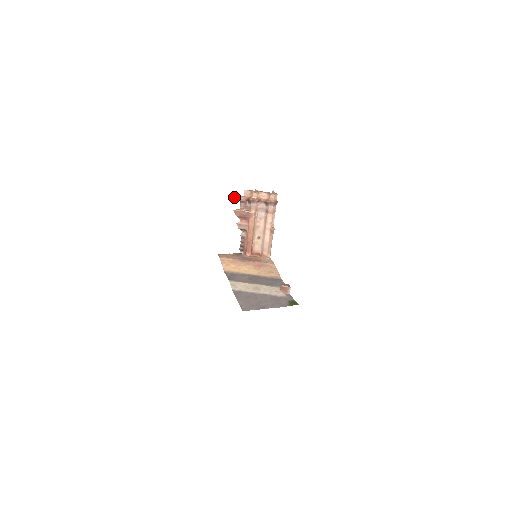
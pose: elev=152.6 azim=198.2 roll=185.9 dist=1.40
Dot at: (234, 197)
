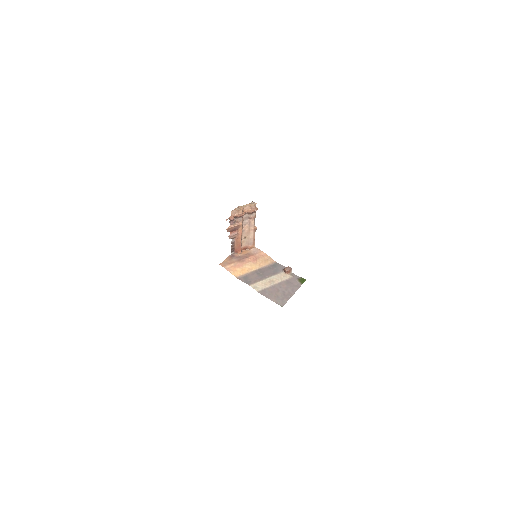
Dot at: (226, 220)
